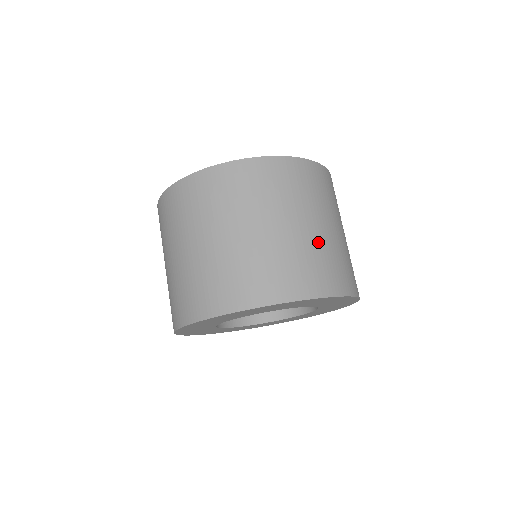
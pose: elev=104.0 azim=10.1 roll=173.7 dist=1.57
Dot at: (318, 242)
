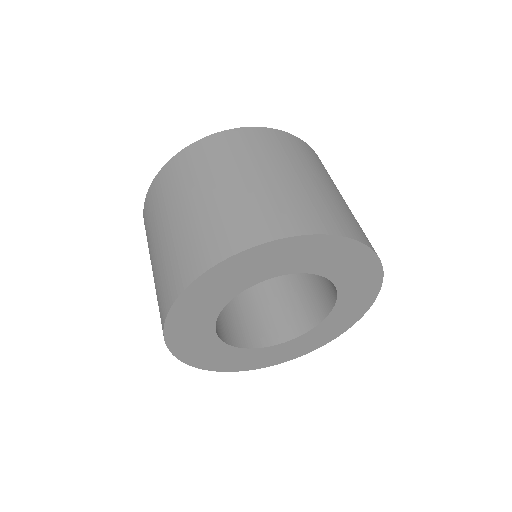
Dot at: (285, 188)
